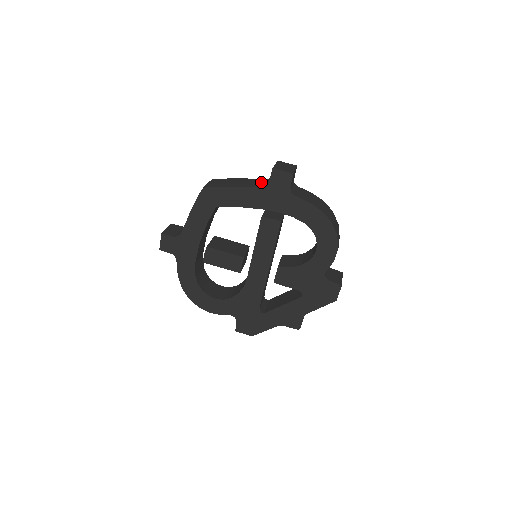
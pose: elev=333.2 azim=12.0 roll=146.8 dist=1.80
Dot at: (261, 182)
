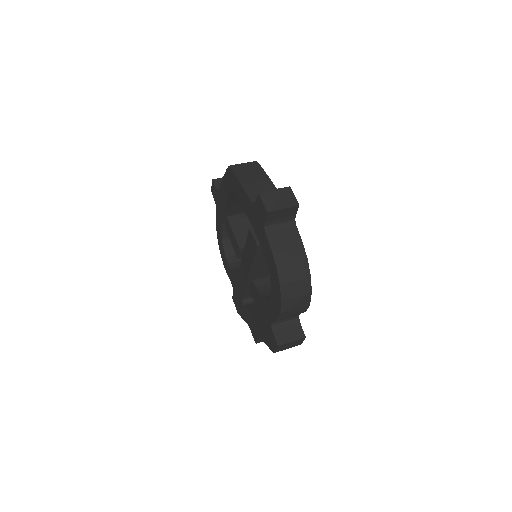
Dot at: occluded
